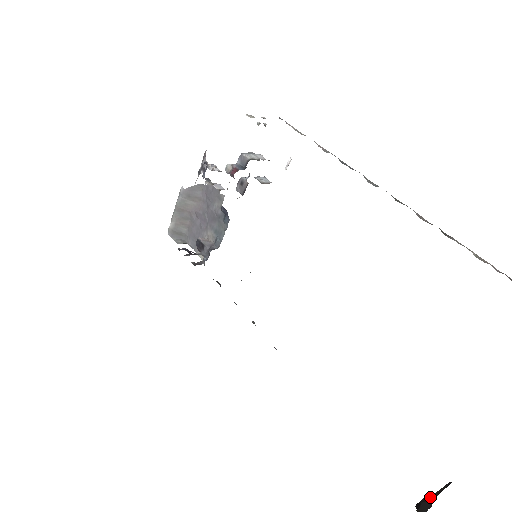
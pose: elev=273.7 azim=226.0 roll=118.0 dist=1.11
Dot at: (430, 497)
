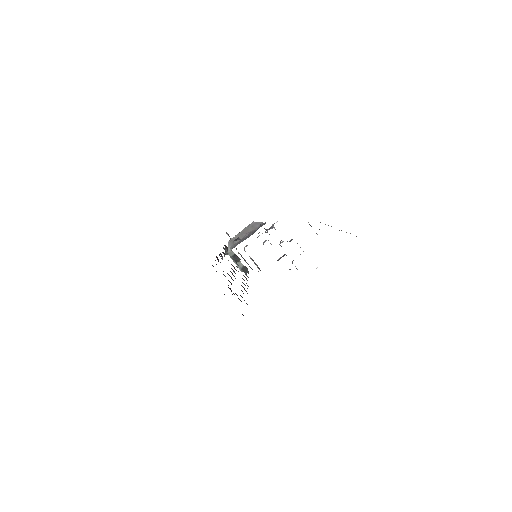
Dot at: occluded
